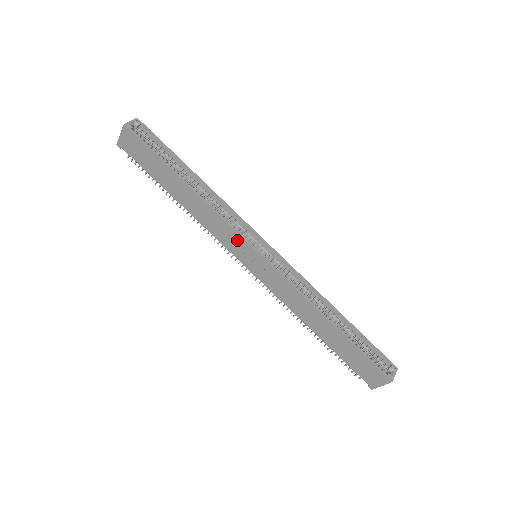
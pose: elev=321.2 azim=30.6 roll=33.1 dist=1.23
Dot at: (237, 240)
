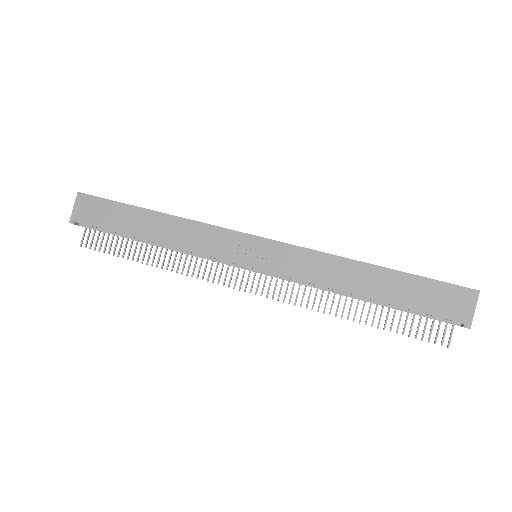
Dot at: (230, 238)
